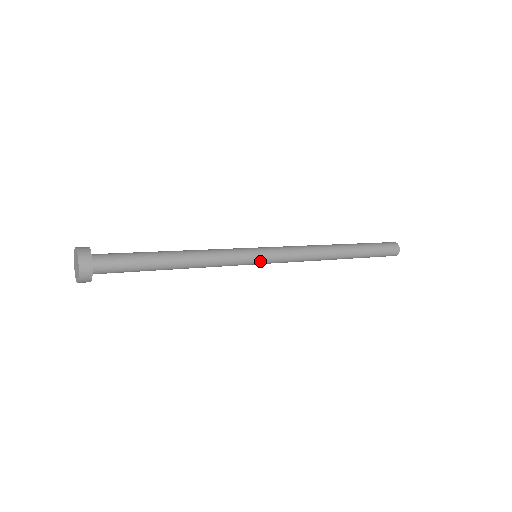
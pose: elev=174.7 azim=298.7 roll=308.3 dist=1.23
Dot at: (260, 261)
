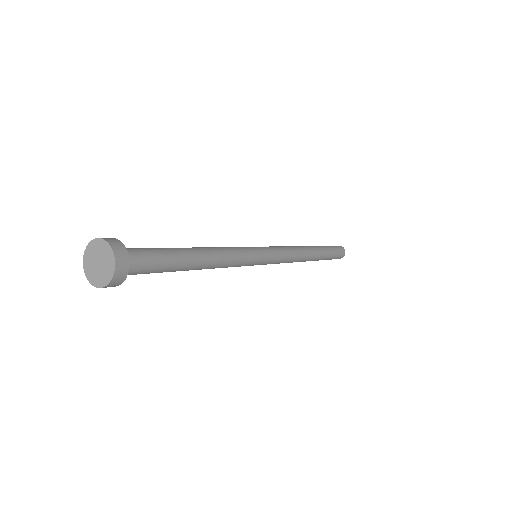
Dot at: (264, 255)
